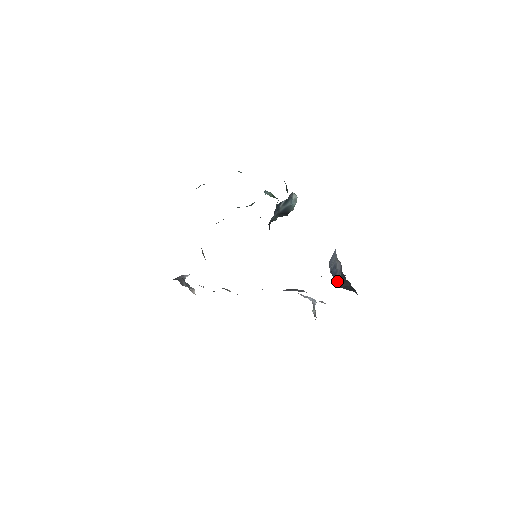
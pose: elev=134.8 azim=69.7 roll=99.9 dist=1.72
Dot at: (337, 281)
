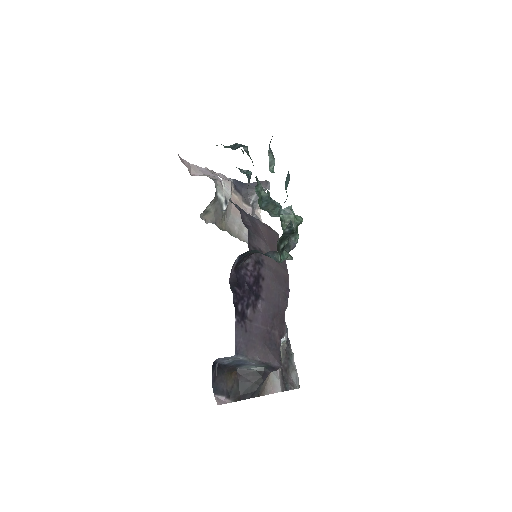
Dot at: (247, 368)
